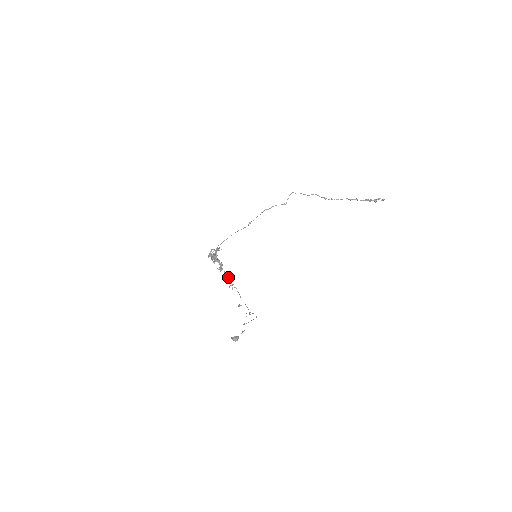
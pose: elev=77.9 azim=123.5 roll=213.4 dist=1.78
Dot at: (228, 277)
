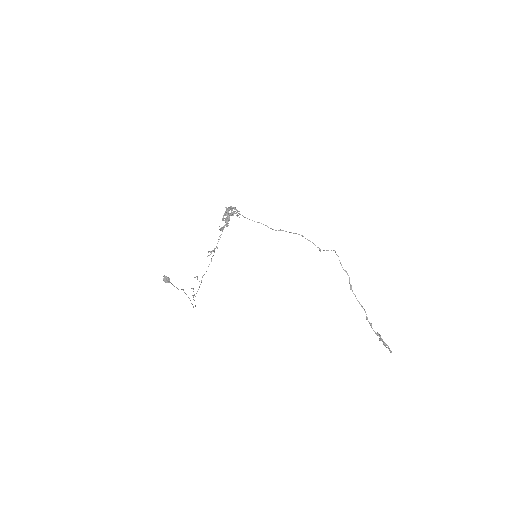
Dot at: occluded
